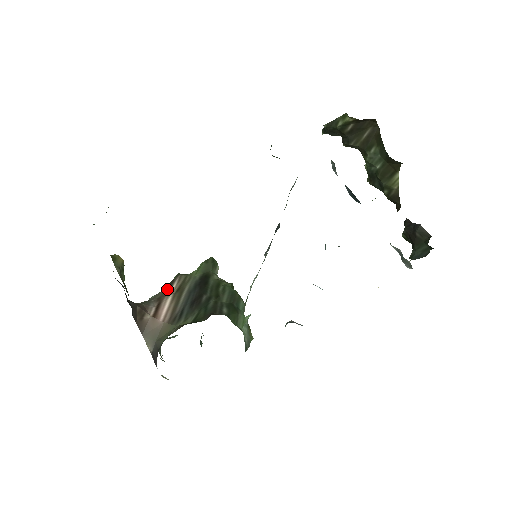
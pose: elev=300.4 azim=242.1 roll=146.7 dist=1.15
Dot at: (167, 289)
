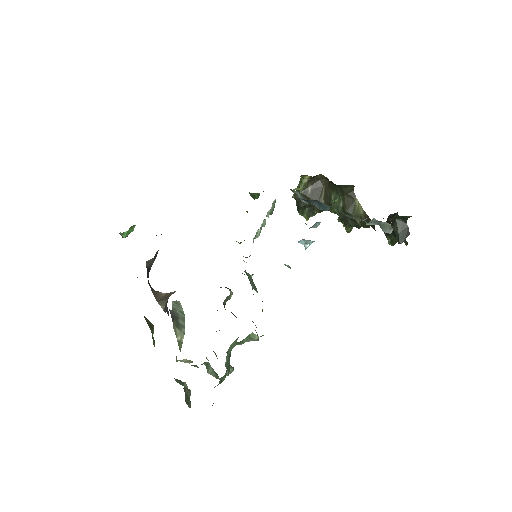
Dot at: occluded
